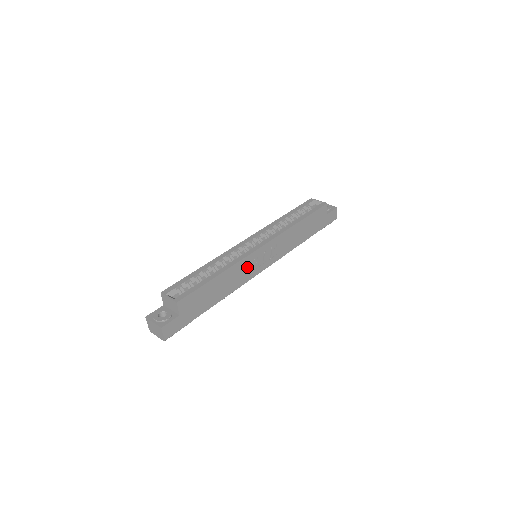
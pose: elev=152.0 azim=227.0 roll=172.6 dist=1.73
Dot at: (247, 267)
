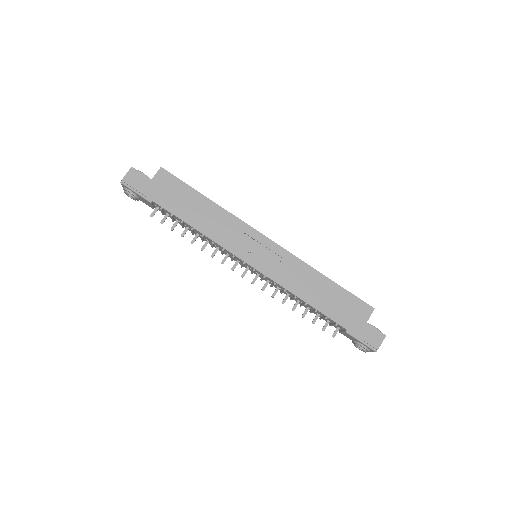
Dot at: (237, 234)
